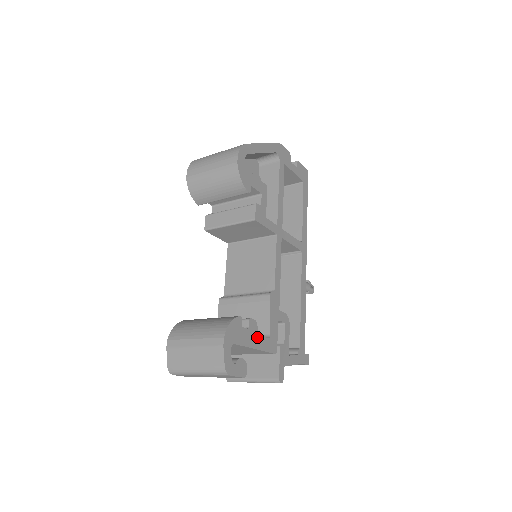
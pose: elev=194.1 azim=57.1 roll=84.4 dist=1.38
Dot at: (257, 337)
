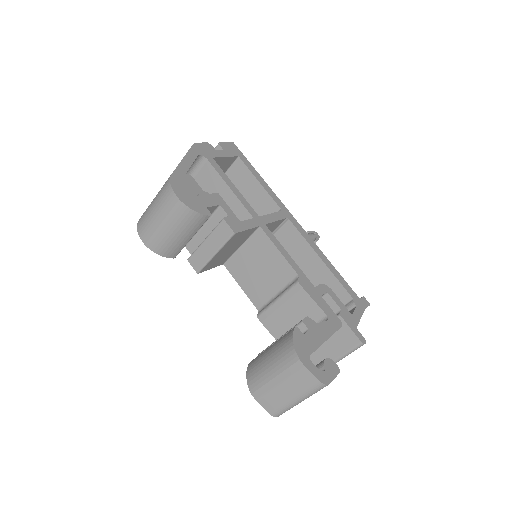
Dot at: (320, 329)
